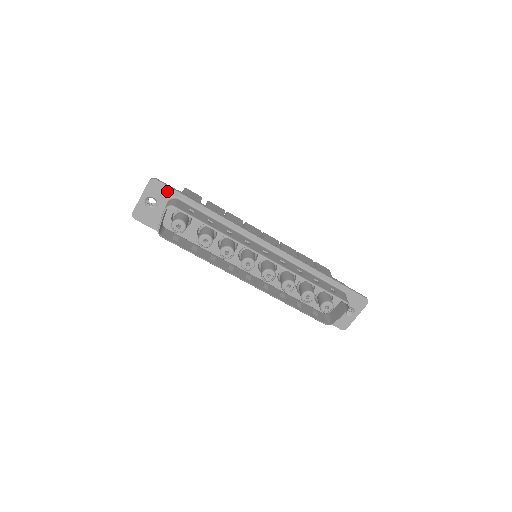
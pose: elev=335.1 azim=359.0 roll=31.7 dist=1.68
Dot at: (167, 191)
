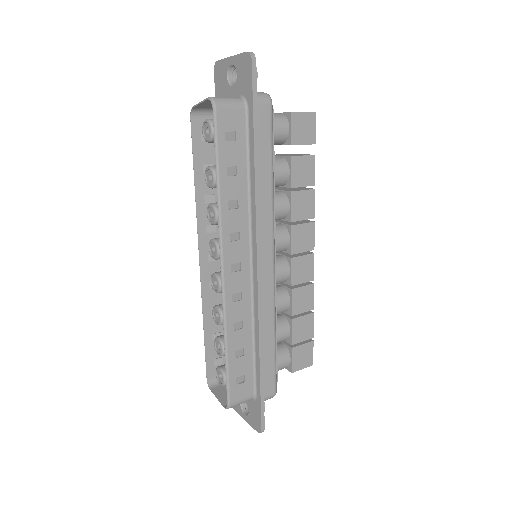
Dot at: (248, 86)
